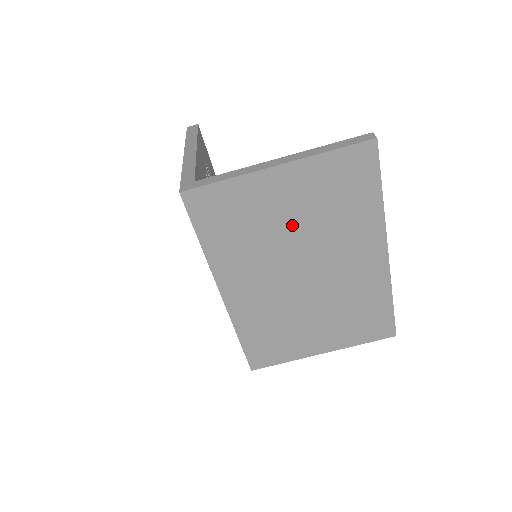
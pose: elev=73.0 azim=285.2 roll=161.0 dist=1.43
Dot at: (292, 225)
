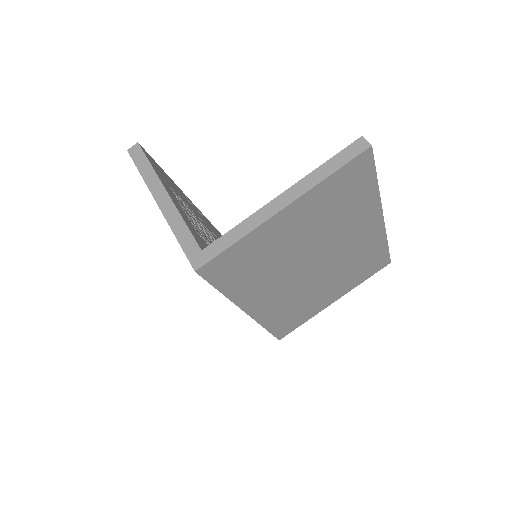
Dot at: (301, 241)
